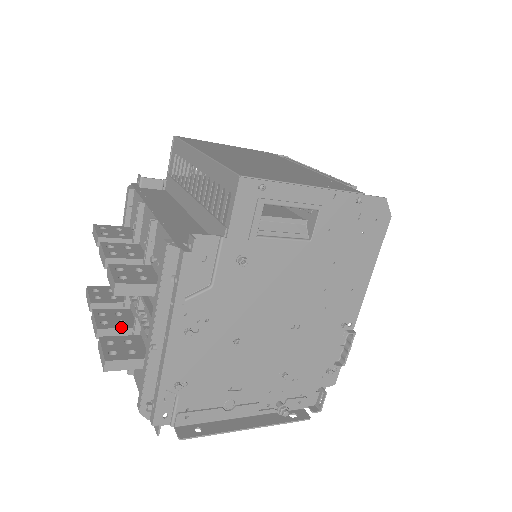
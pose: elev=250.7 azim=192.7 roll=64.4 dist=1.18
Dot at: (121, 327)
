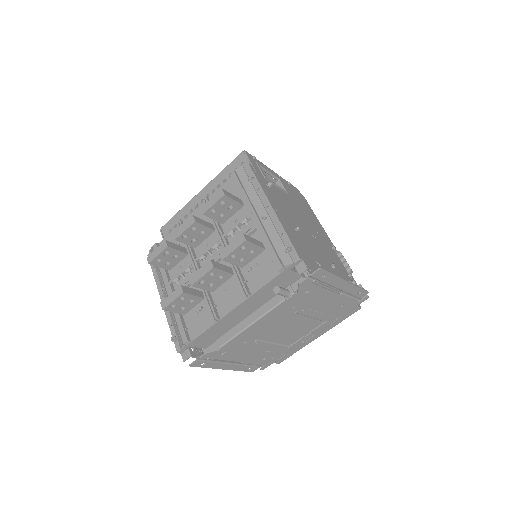
Dot at: (222, 265)
